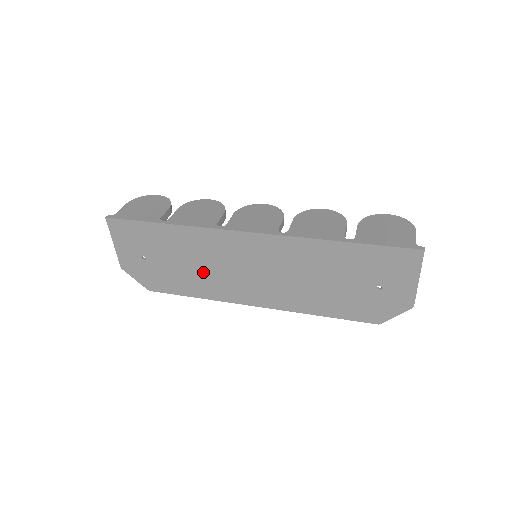
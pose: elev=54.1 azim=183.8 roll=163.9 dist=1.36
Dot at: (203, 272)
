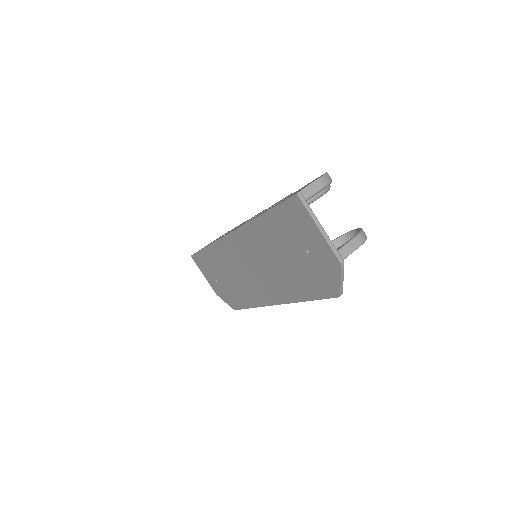
Dot at: (238, 282)
